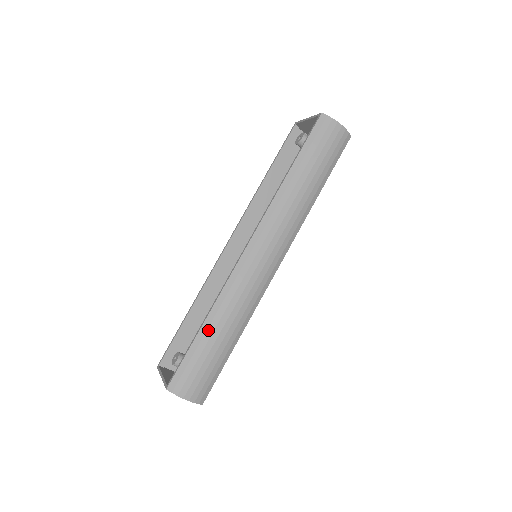
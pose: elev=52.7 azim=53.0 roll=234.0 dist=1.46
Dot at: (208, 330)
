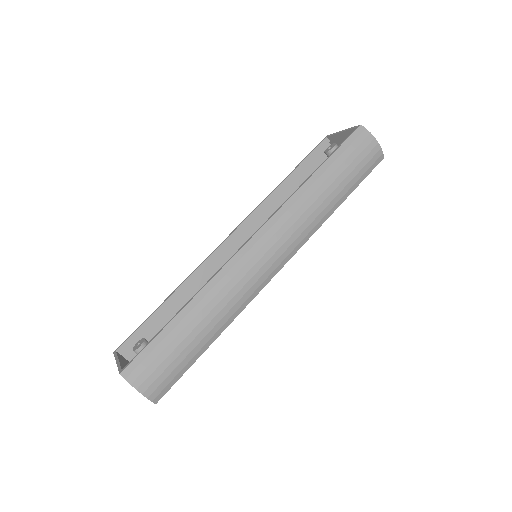
Dot at: (186, 317)
